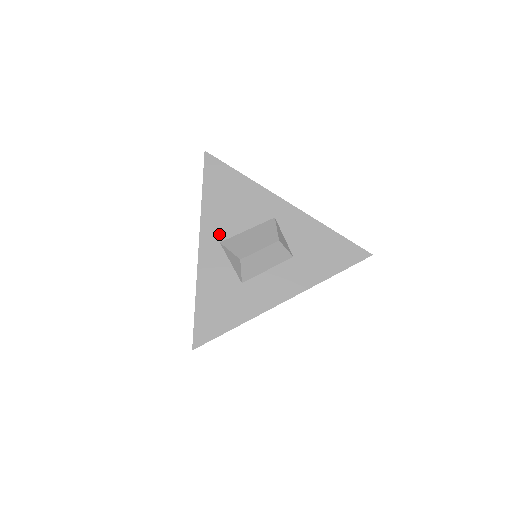
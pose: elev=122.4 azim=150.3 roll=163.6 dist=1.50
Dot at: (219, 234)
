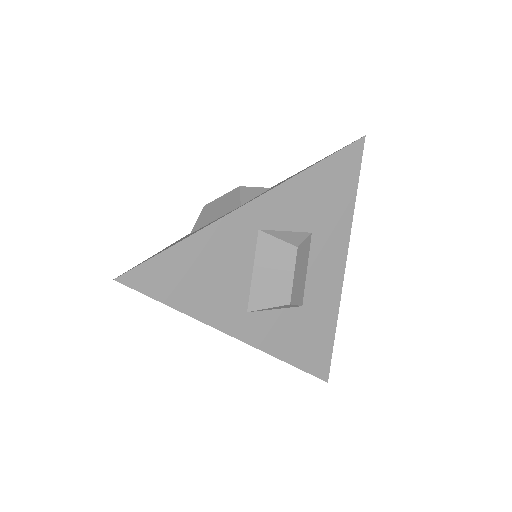
Dot at: (237, 309)
